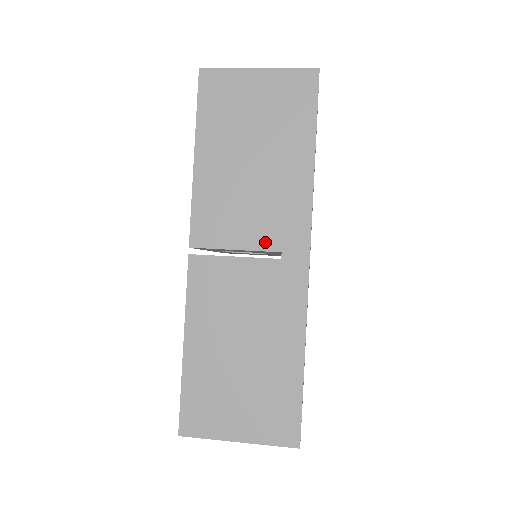
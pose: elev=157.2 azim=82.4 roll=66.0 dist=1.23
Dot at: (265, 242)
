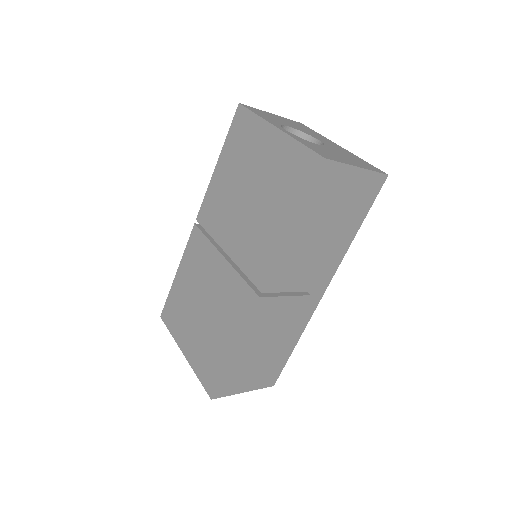
Dot at: (307, 286)
